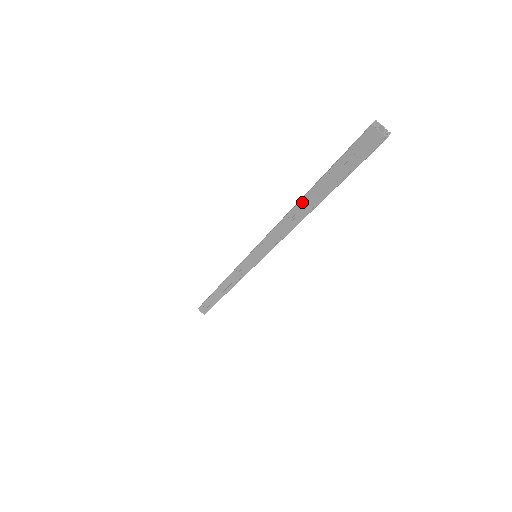
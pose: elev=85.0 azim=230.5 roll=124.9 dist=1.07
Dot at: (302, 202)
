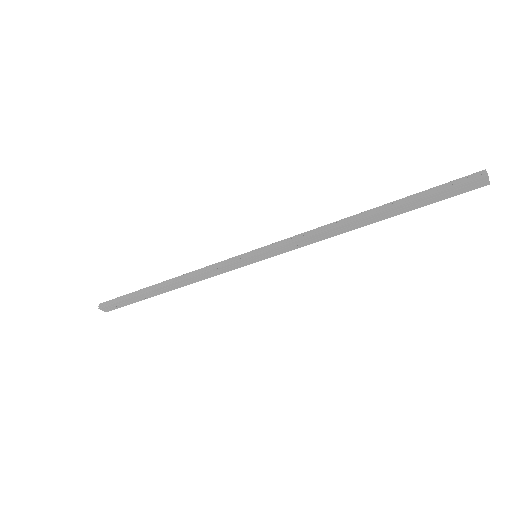
Dot at: (367, 218)
